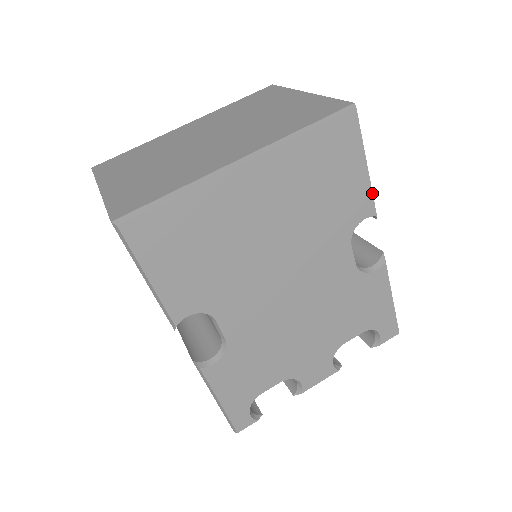
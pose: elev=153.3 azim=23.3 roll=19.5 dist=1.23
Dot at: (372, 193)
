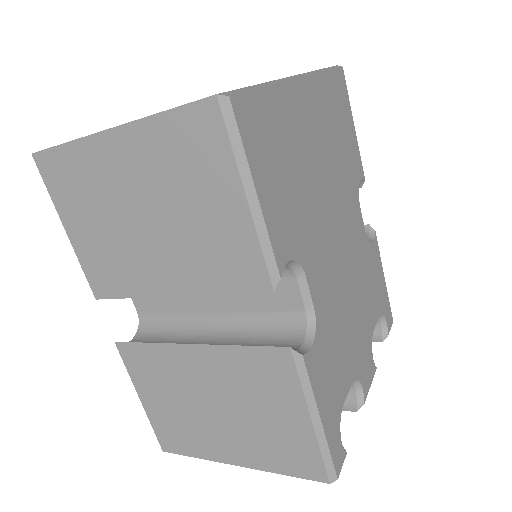
Dot at: occluded
